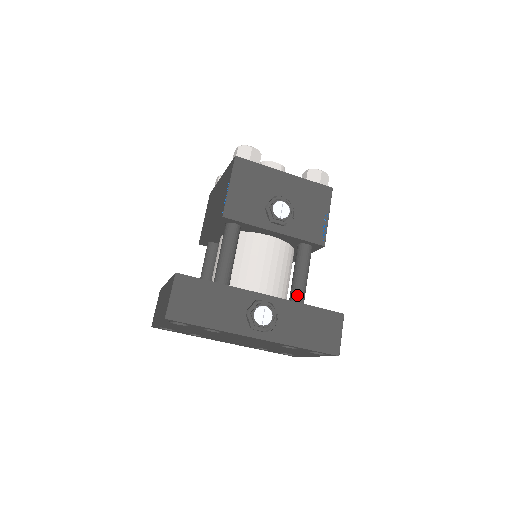
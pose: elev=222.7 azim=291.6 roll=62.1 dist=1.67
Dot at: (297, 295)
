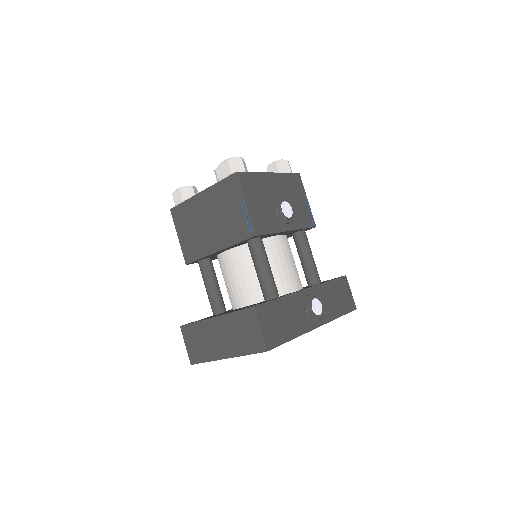
Dot at: (316, 277)
